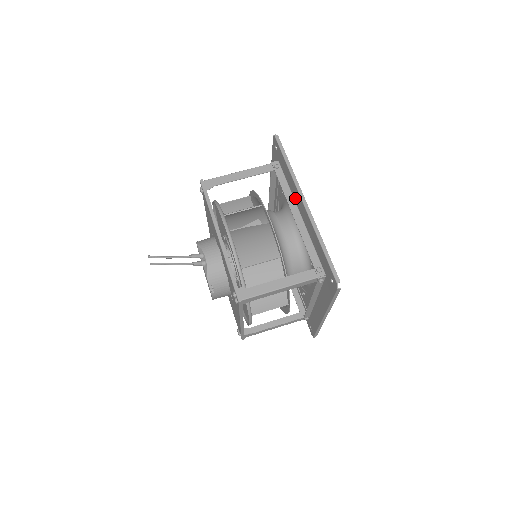
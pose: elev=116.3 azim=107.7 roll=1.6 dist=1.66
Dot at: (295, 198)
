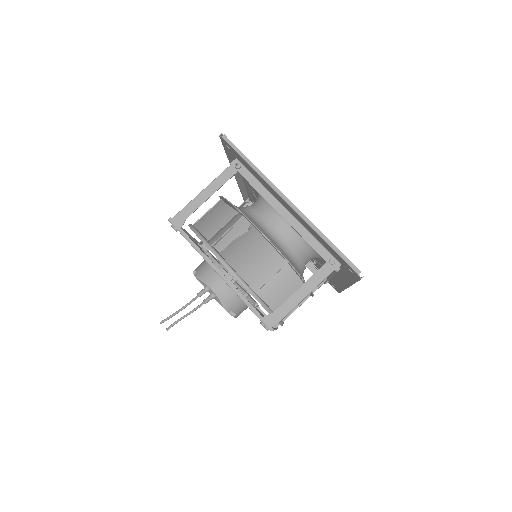
Dot at: (274, 195)
